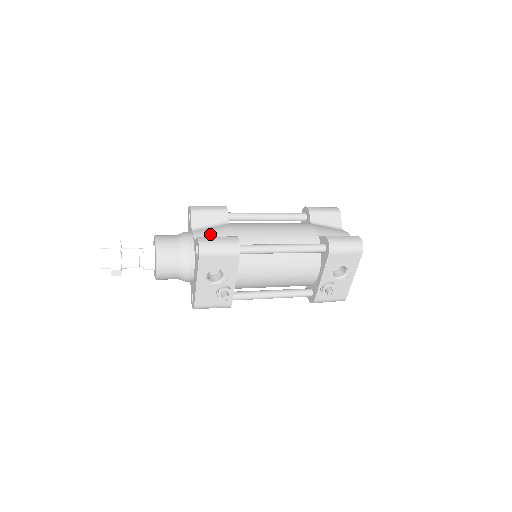
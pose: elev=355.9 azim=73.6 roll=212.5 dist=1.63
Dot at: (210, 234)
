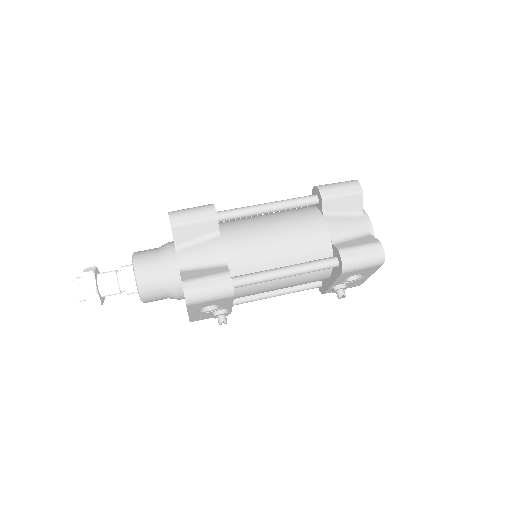
Dot at: (198, 259)
